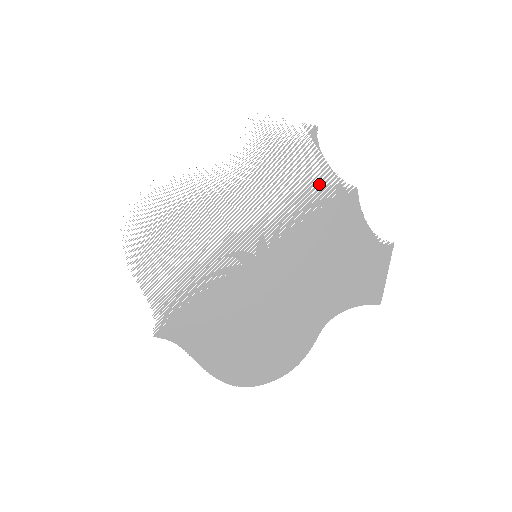
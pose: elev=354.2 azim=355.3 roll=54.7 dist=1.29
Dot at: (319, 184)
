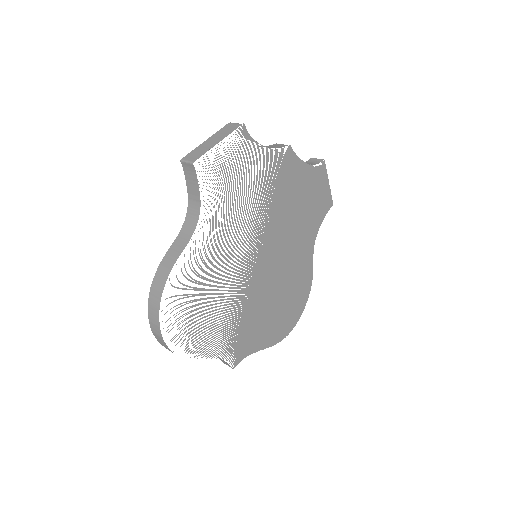
Dot at: occluded
